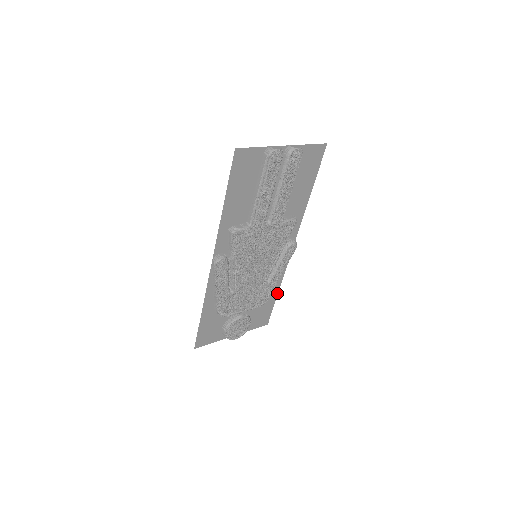
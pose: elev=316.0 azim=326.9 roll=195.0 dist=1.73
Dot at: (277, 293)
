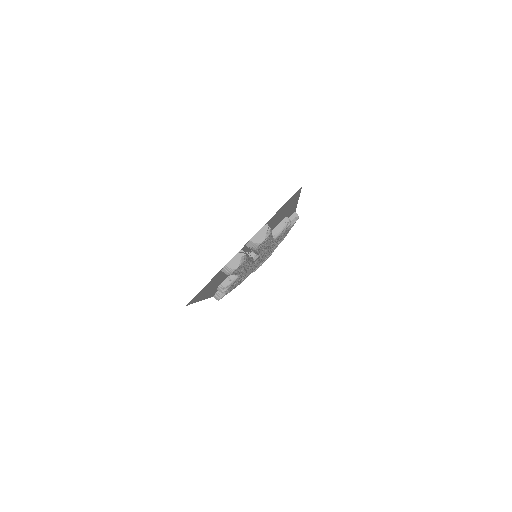
Dot at: occluded
